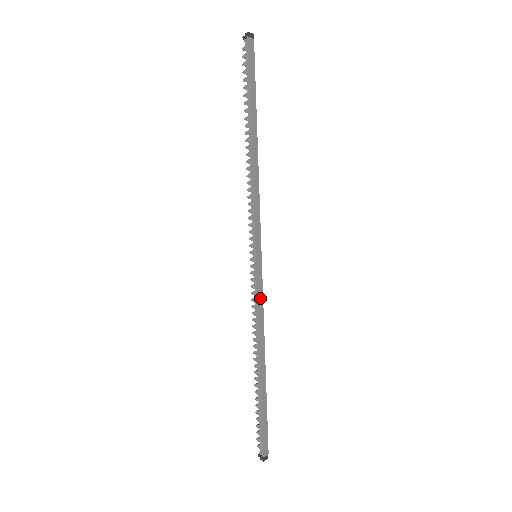
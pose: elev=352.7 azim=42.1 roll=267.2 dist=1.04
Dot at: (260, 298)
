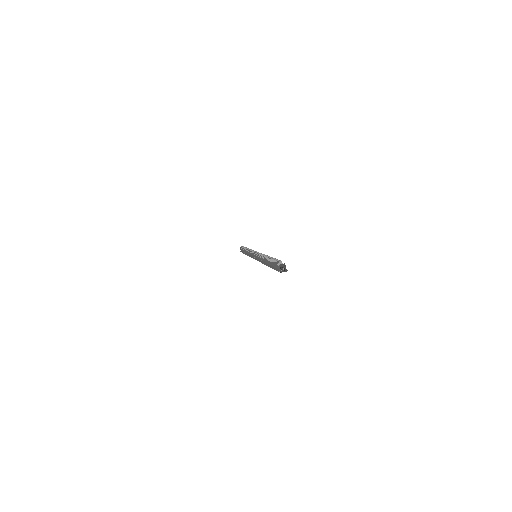
Dot at: occluded
